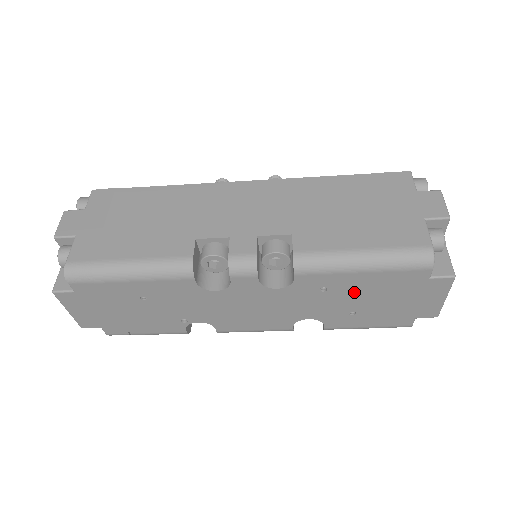
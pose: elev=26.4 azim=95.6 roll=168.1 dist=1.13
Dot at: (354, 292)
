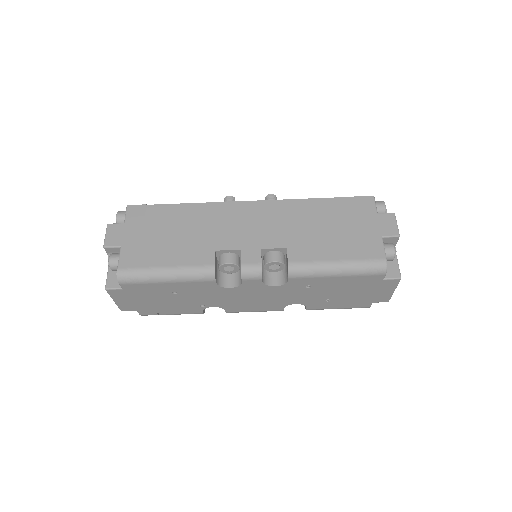
Dot at: (330, 288)
